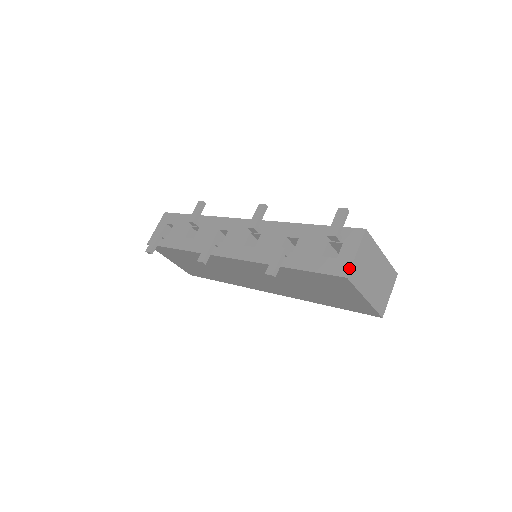
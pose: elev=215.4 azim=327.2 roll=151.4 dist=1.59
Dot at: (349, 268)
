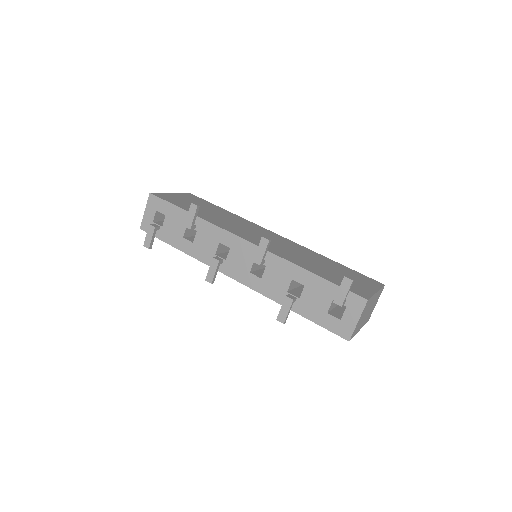
Dot at: (351, 334)
